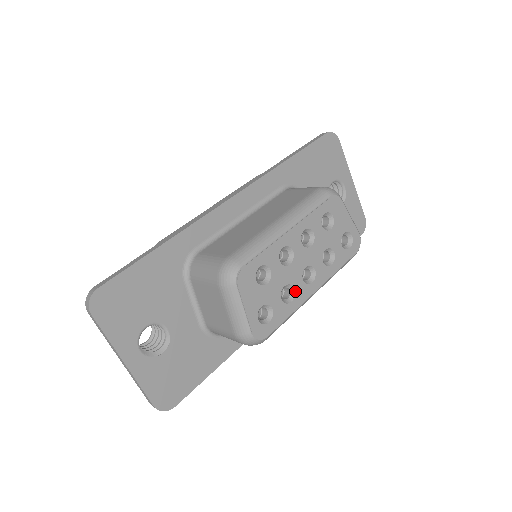
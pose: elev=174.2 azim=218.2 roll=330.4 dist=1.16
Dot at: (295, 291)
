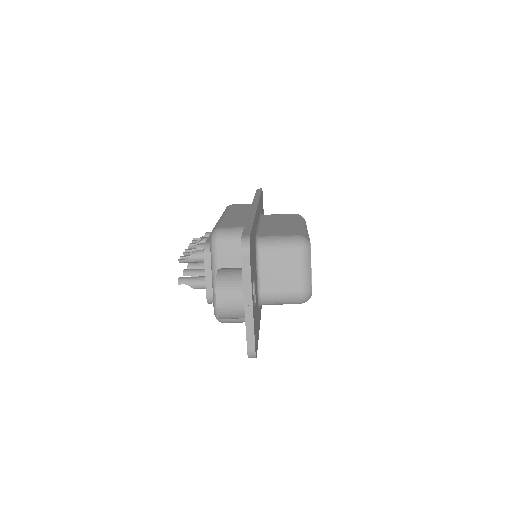
Dot at: occluded
